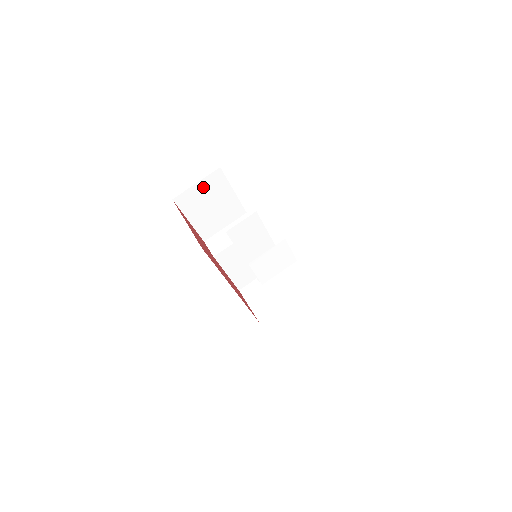
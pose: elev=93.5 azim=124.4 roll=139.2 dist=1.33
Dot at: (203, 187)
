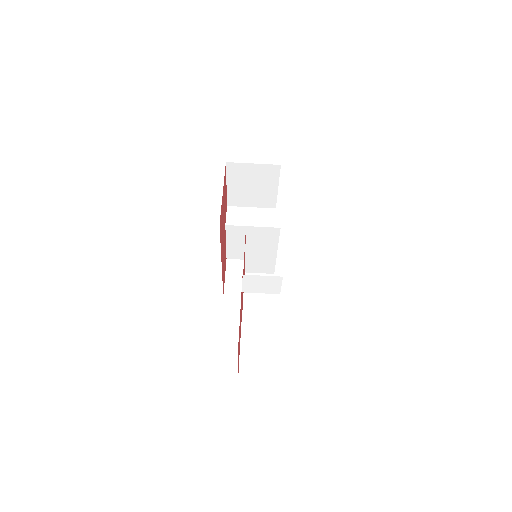
Dot at: (257, 169)
